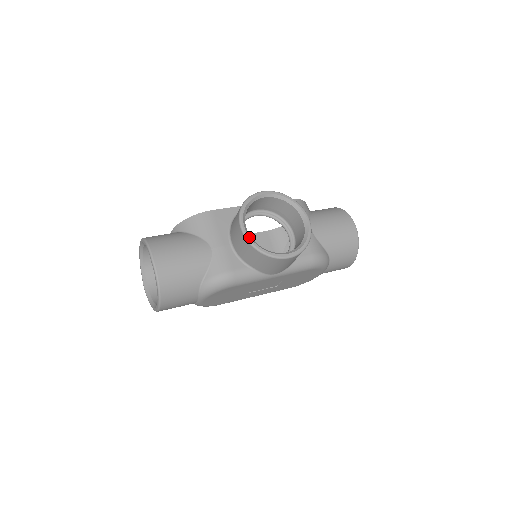
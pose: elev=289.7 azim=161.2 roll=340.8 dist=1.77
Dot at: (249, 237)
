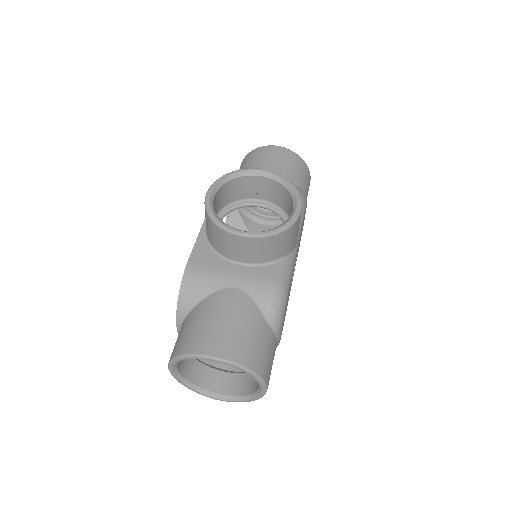
Dot at: (257, 233)
